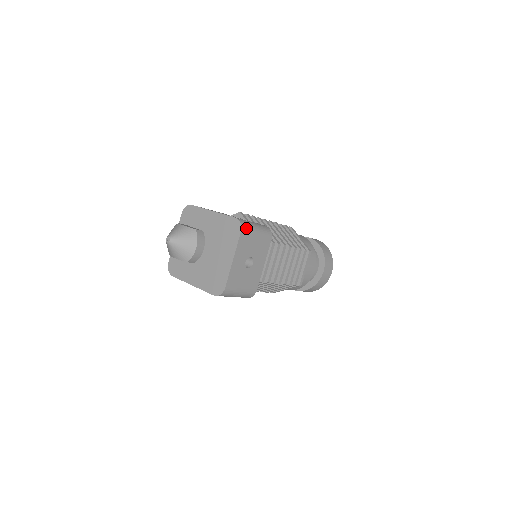
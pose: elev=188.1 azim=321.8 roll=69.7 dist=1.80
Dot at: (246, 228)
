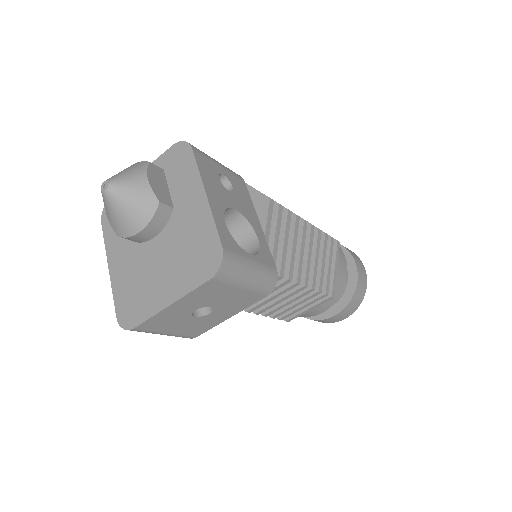
Dot at: (227, 275)
